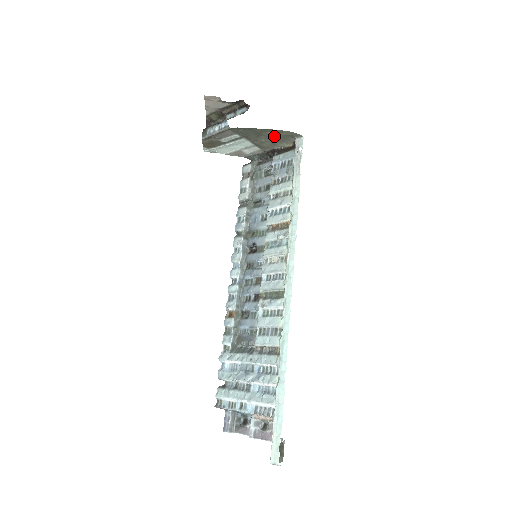
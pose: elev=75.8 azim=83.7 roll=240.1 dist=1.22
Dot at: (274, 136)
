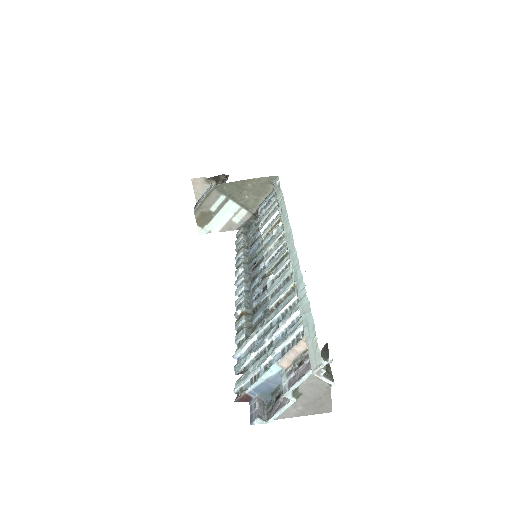
Dot at: (255, 188)
